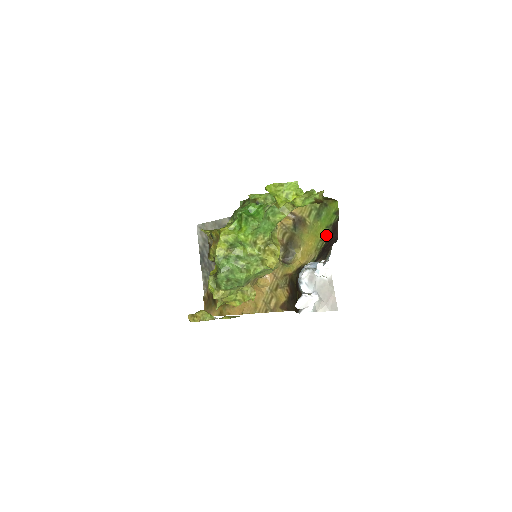
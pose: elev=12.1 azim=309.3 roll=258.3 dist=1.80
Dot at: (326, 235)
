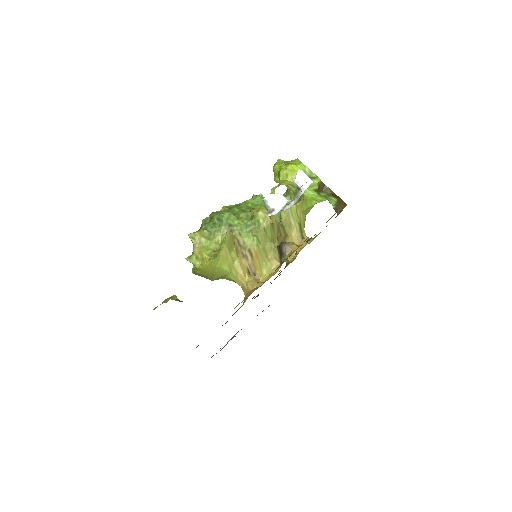
Dot at: occluded
